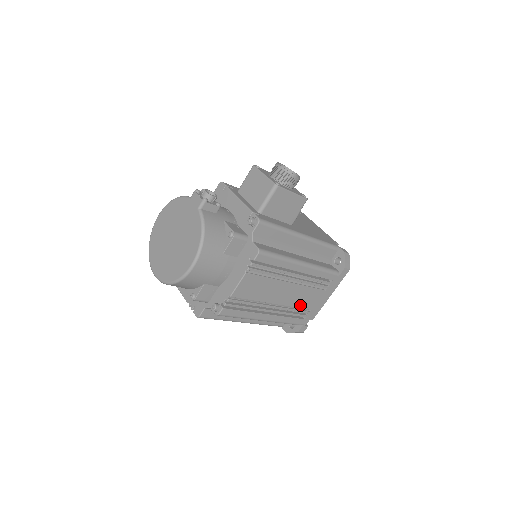
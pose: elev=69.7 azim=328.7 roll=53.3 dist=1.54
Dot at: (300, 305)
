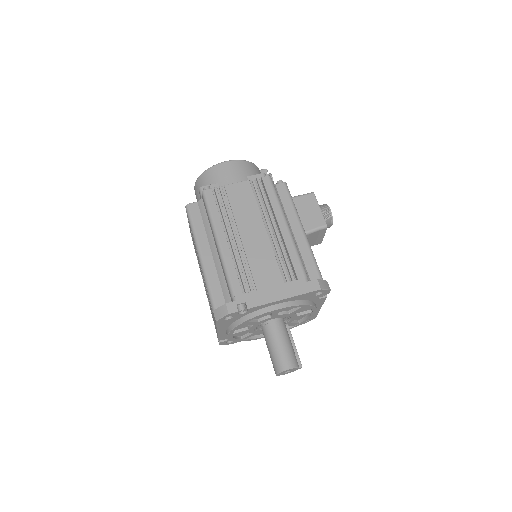
Dot at: (254, 268)
